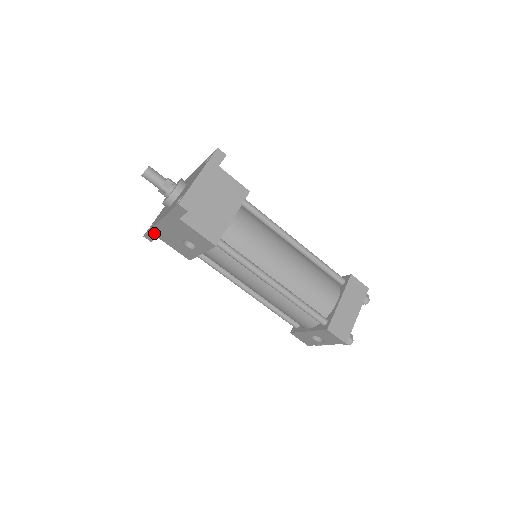
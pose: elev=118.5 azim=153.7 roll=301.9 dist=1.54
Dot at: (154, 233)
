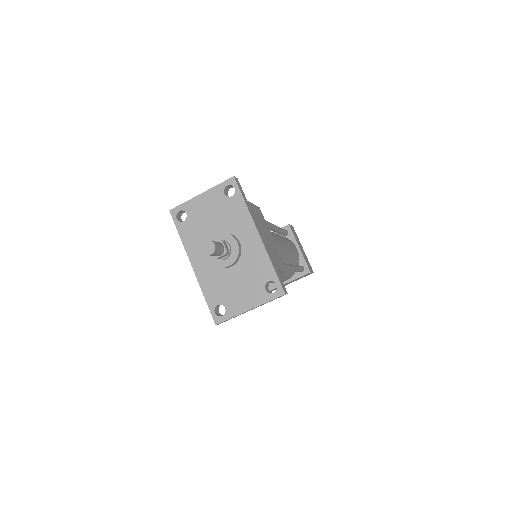
Dot at: (182, 236)
